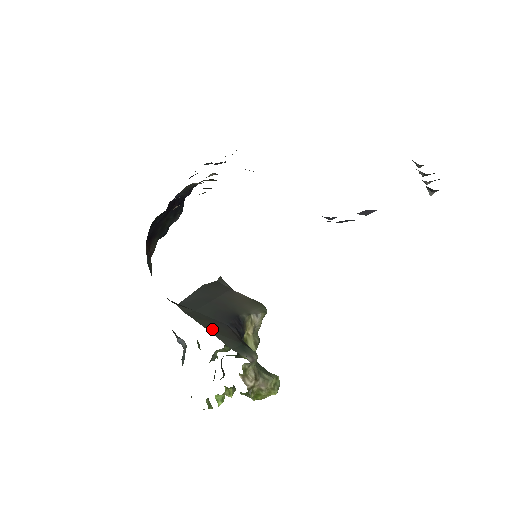
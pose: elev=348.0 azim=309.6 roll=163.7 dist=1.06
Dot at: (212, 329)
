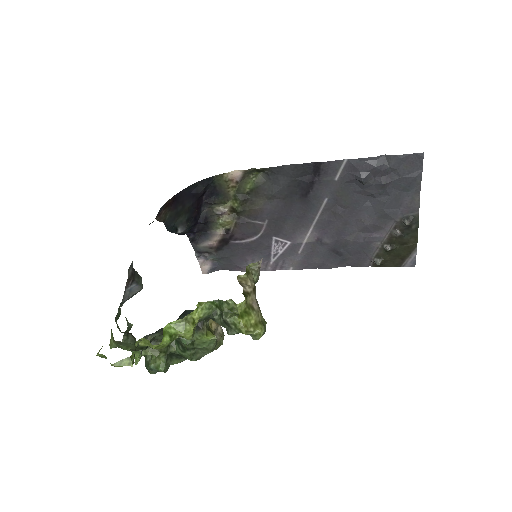
Dot at: occluded
